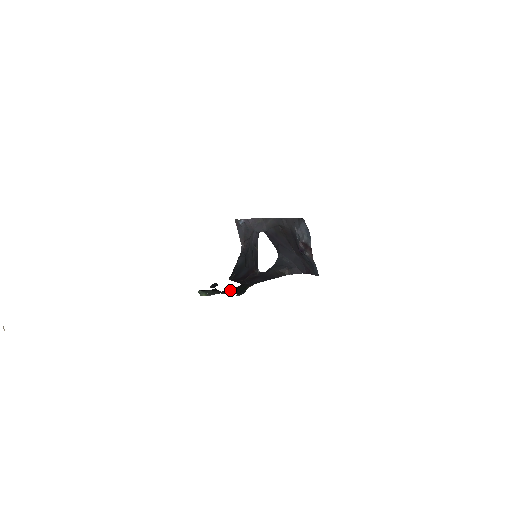
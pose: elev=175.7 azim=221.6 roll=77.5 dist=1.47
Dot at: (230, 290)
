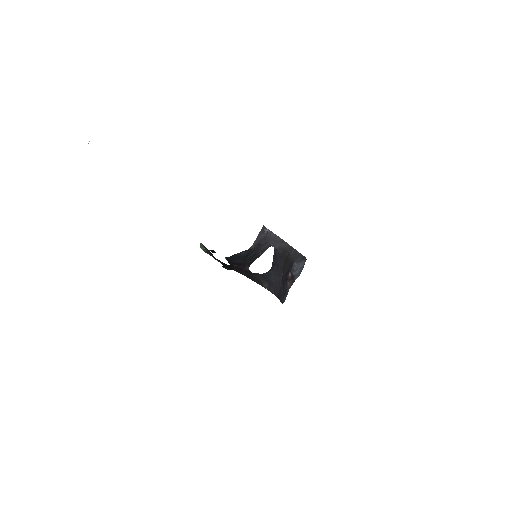
Dot at: occluded
